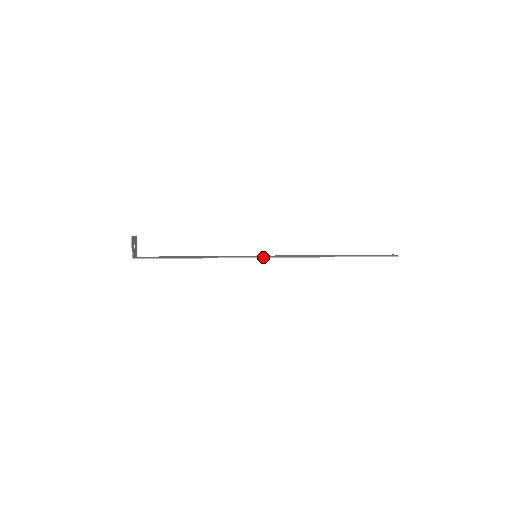
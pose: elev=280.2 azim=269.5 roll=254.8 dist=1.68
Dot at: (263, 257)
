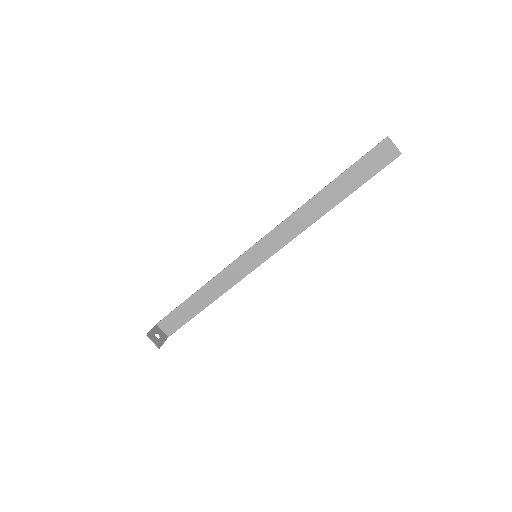
Dot at: occluded
